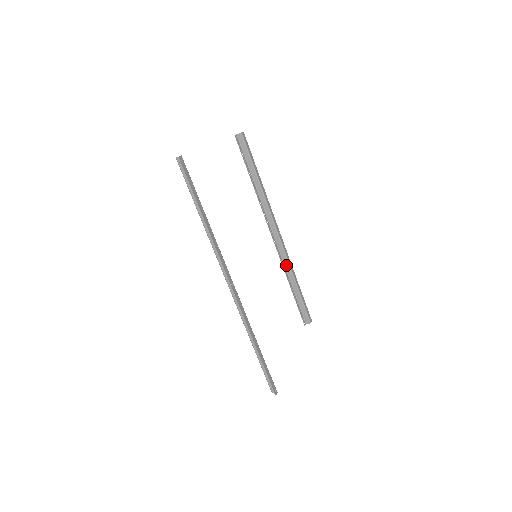
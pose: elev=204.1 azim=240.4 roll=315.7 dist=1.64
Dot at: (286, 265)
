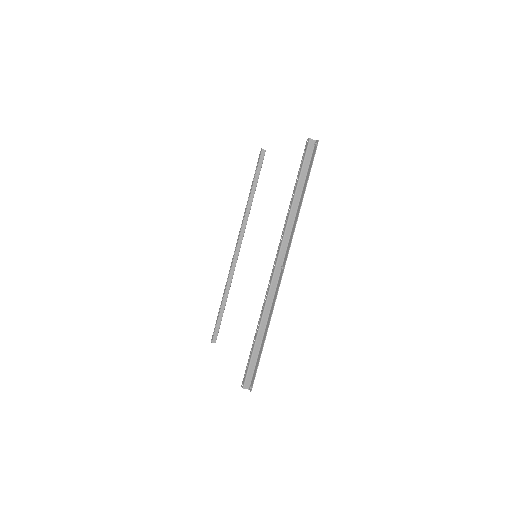
Dot at: (229, 279)
